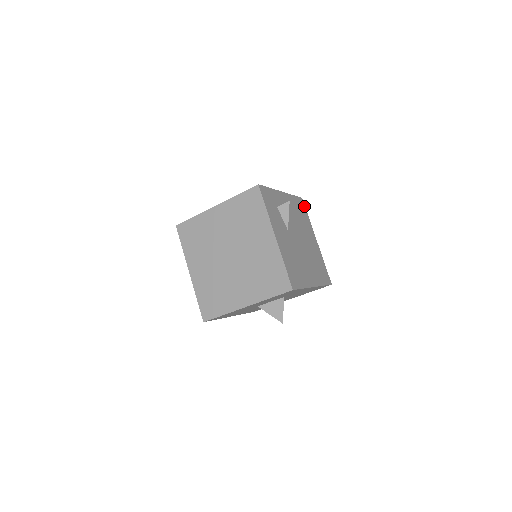
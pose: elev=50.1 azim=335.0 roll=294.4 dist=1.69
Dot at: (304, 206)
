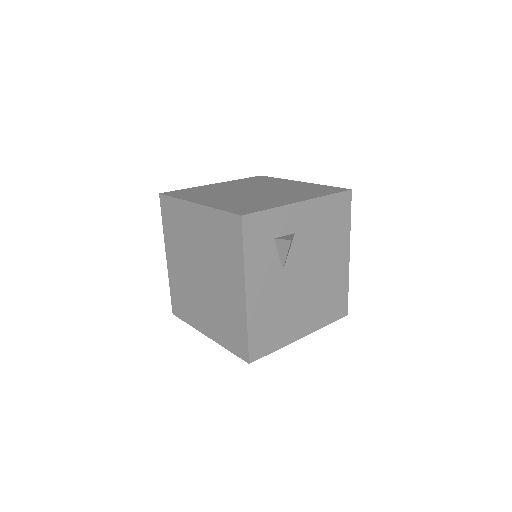
Dot at: (349, 203)
